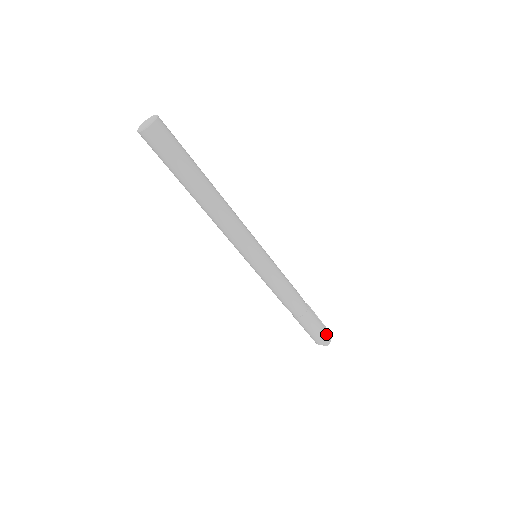
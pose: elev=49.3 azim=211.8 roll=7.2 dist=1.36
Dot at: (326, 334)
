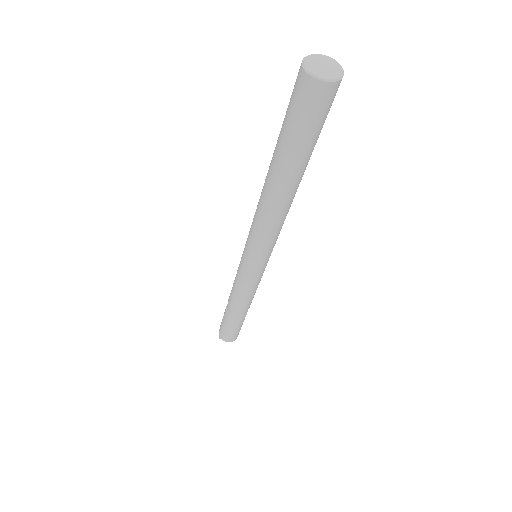
Dot at: occluded
